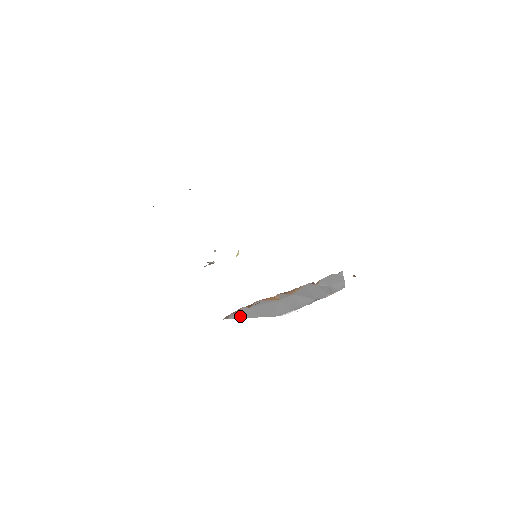
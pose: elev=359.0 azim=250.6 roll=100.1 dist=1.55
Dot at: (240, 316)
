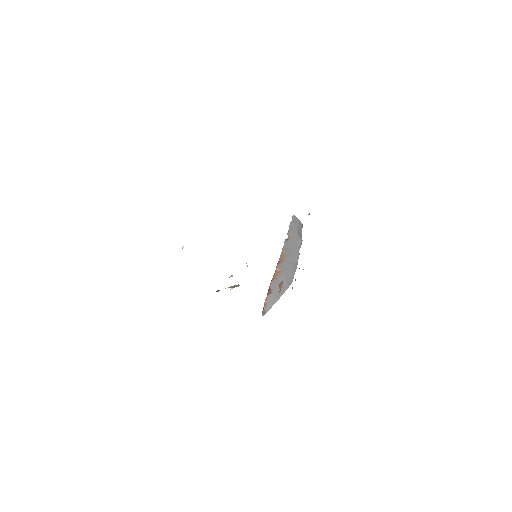
Dot at: (271, 304)
